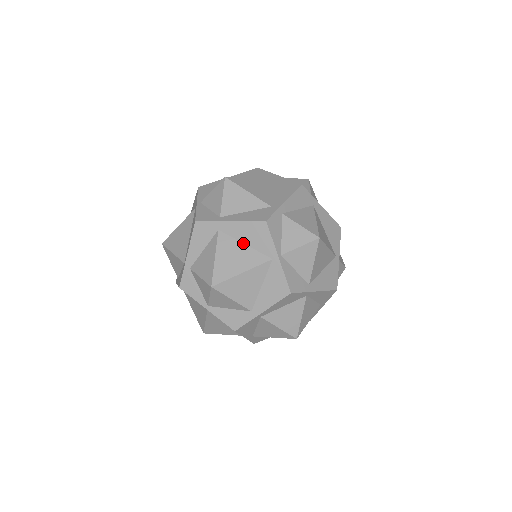
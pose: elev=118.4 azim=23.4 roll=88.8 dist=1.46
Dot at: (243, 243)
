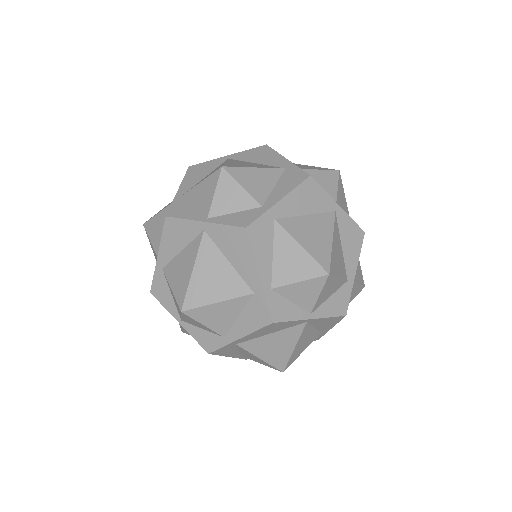
Dot at: (268, 334)
